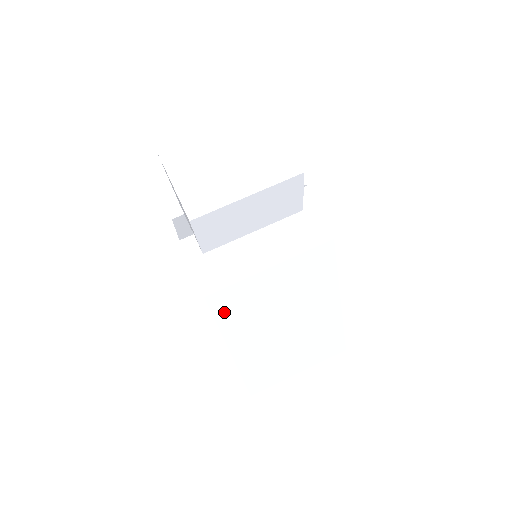
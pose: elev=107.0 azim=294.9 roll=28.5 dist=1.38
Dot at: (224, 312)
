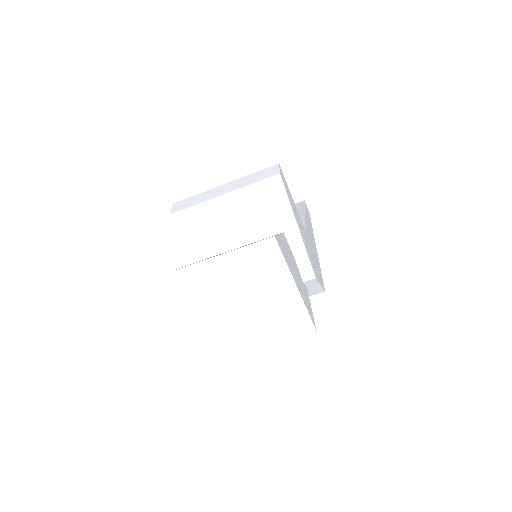
Dot at: occluded
